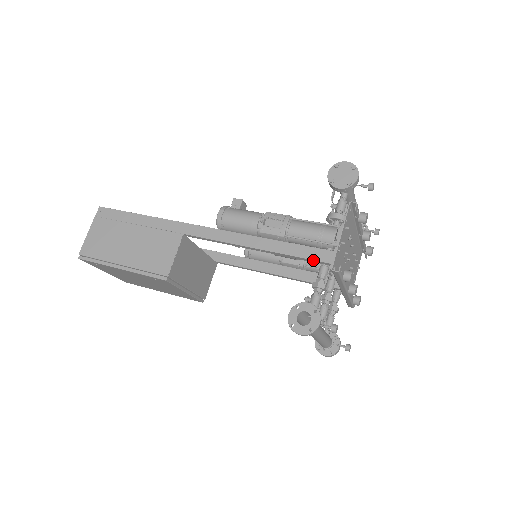
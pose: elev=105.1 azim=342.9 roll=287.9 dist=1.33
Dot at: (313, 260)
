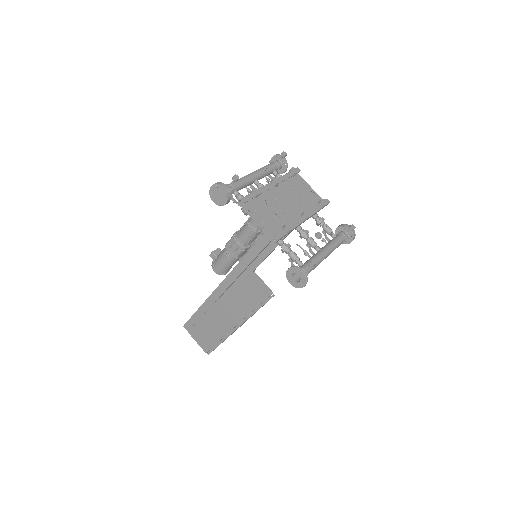
Dot at: (264, 248)
